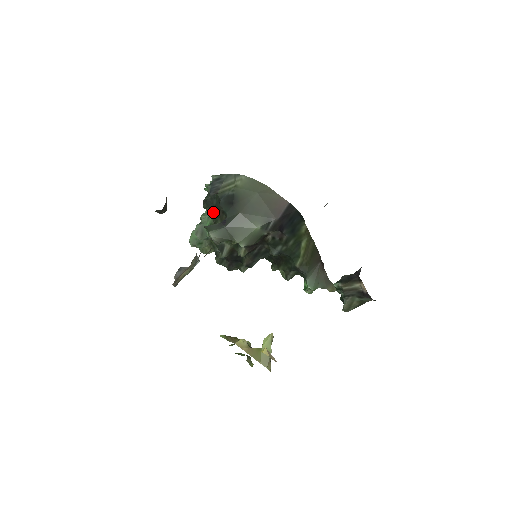
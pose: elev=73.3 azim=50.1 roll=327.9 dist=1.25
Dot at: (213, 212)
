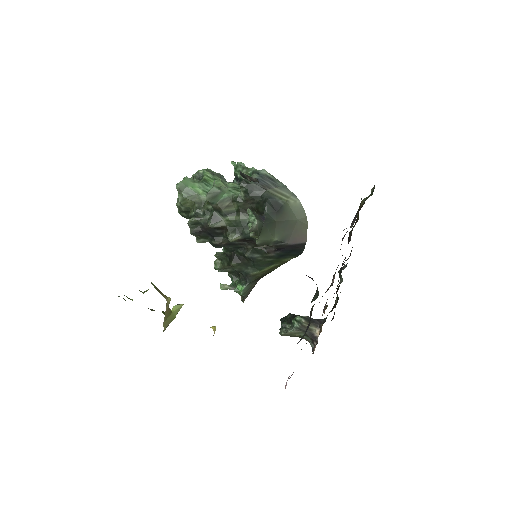
Dot at: (244, 195)
